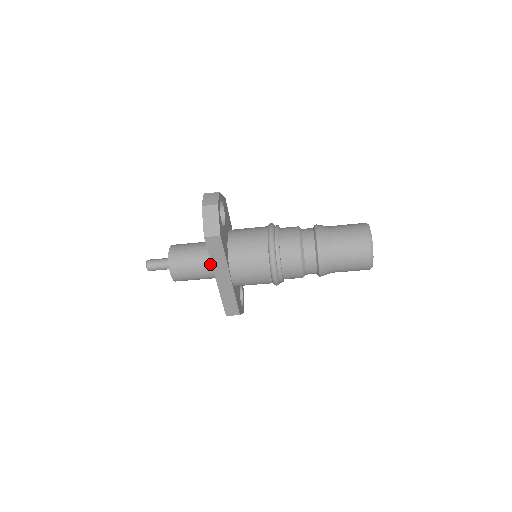
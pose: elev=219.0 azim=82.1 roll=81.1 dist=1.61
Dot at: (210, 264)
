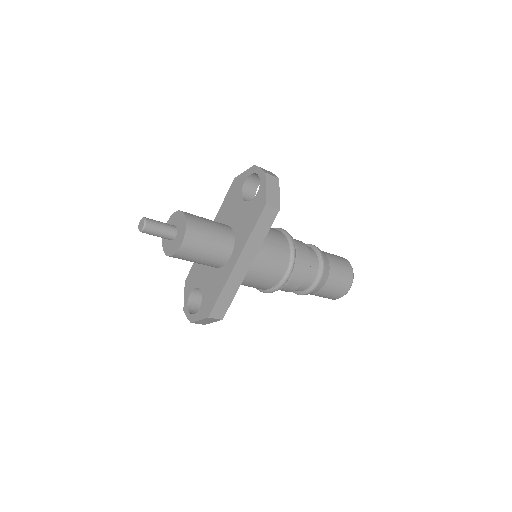
Dot at: (229, 244)
